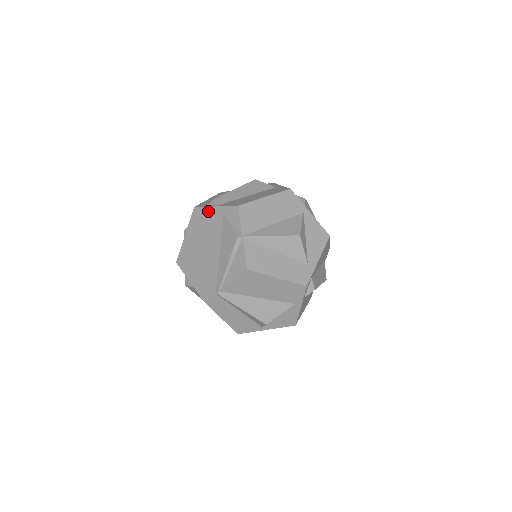
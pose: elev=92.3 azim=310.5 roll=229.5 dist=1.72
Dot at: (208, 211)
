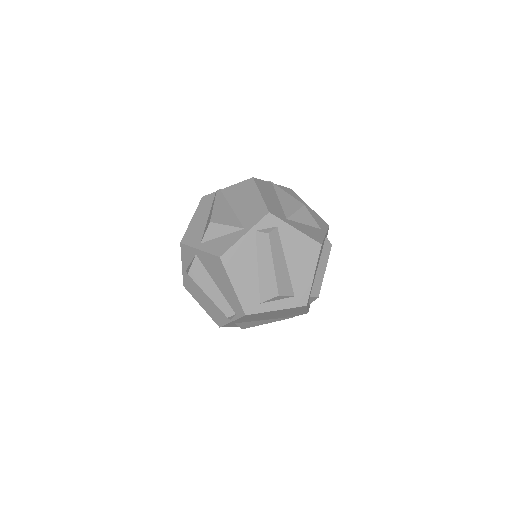
Dot at: occluded
